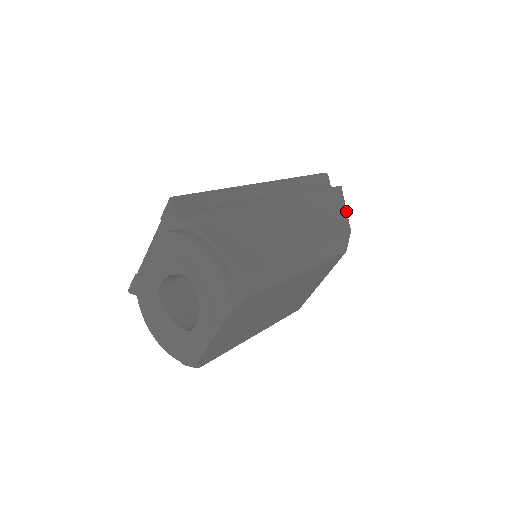
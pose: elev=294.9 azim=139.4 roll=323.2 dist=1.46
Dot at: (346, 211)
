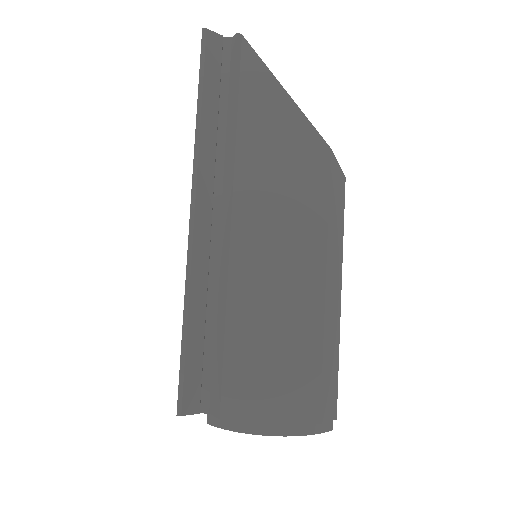
Dot at: (294, 104)
